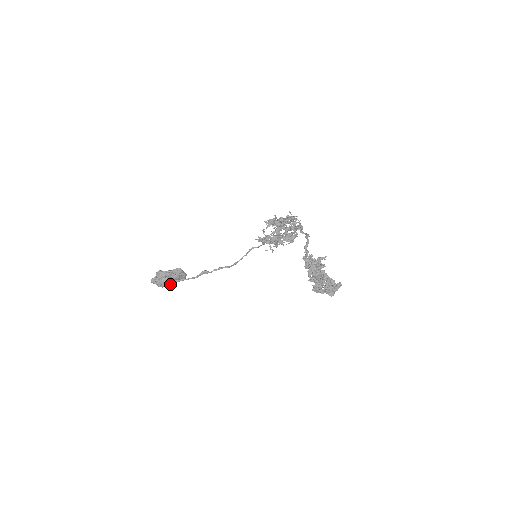
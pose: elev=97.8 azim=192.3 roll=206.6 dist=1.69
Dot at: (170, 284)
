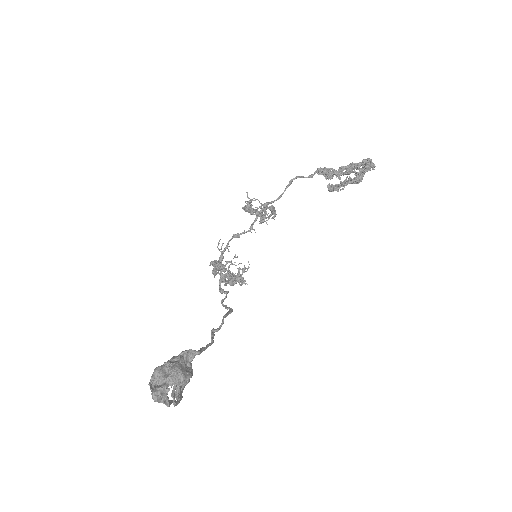
Dot at: (190, 373)
